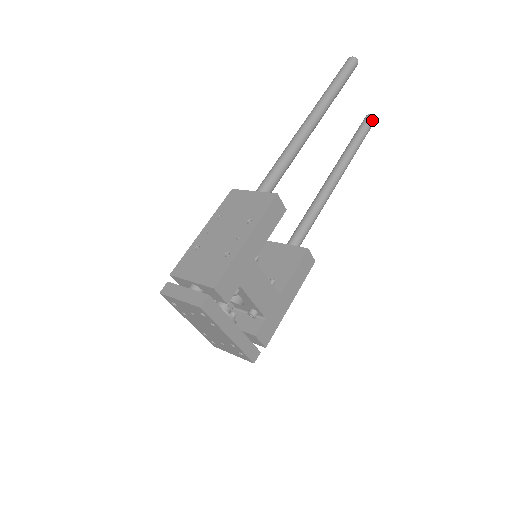
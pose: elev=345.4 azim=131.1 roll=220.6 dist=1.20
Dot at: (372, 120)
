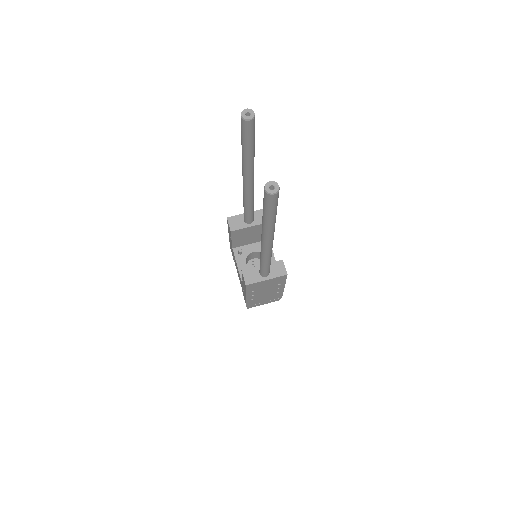
Dot at: occluded
